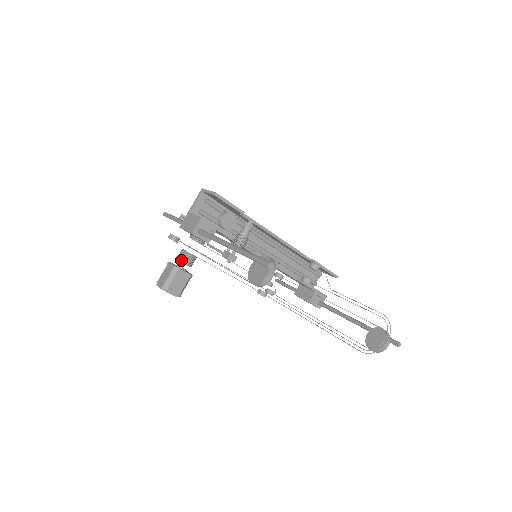
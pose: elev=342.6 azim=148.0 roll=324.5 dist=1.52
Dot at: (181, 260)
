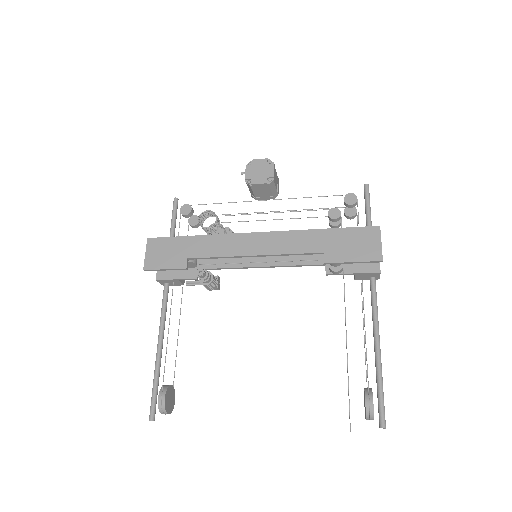
Dot at: occluded
